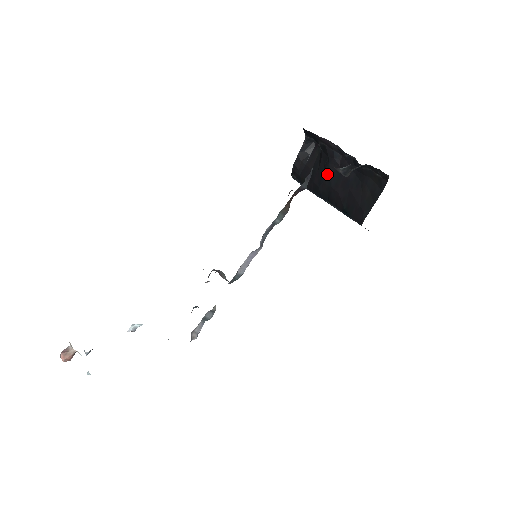
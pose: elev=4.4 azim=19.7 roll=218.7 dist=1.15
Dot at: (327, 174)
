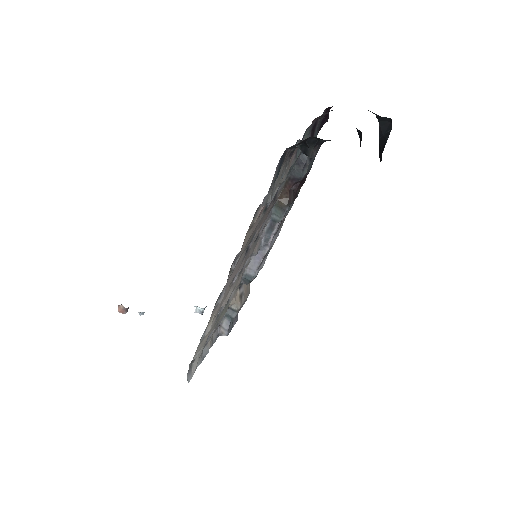
Dot at: occluded
